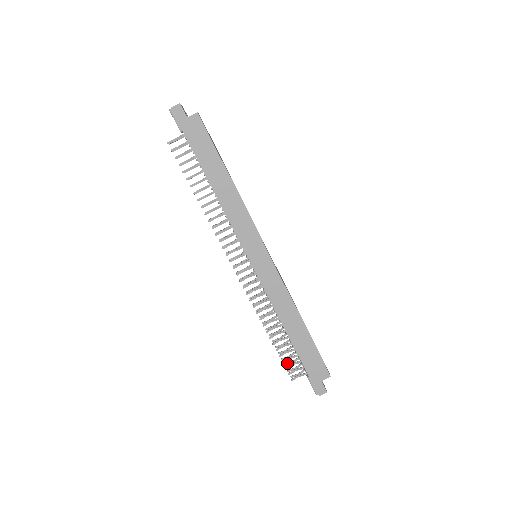
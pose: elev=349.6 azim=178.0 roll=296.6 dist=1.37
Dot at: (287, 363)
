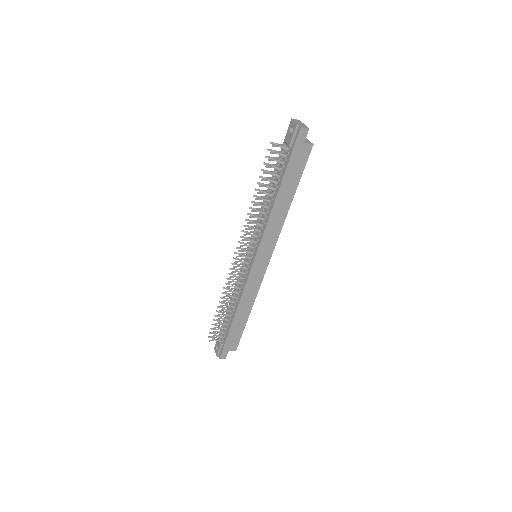
Dot at: occluded
